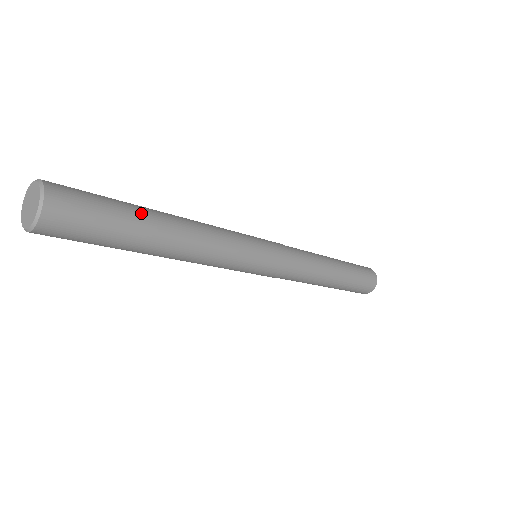
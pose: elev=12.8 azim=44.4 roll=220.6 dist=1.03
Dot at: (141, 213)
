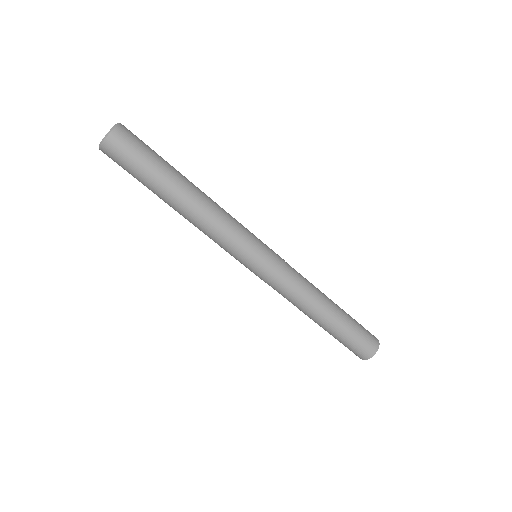
Dot at: (170, 172)
